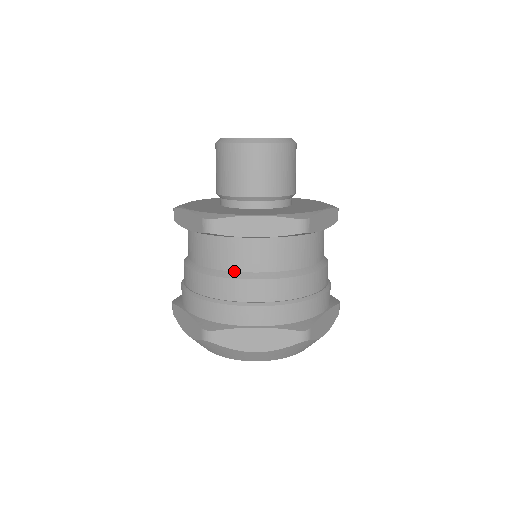
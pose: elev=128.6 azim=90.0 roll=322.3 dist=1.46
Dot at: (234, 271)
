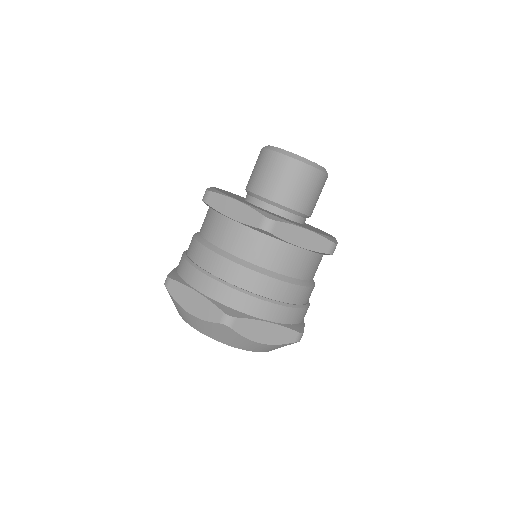
Dot at: (209, 241)
